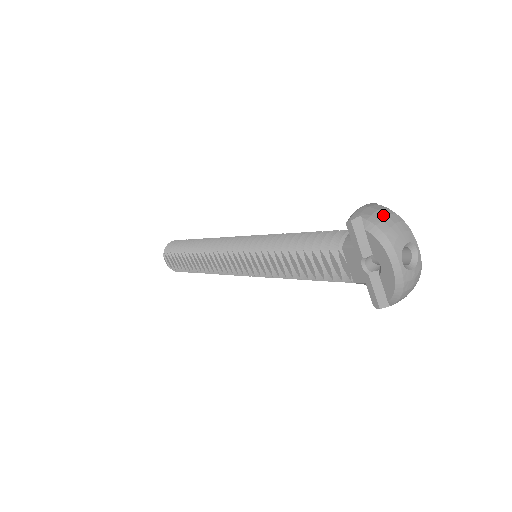
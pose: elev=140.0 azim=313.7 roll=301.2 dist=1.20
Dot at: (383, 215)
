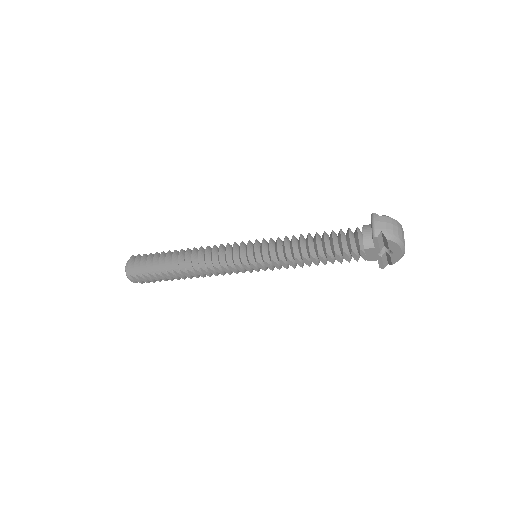
Dot at: (391, 225)
